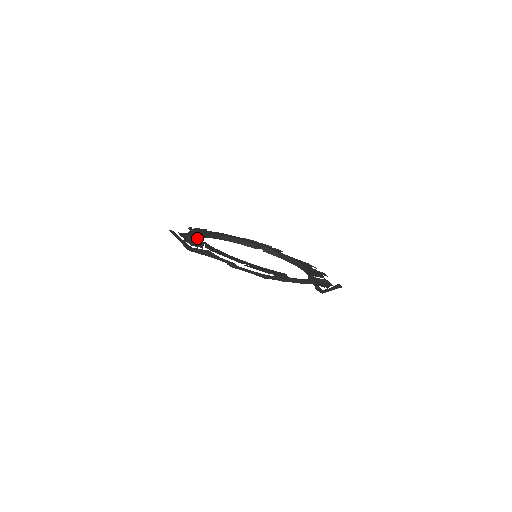
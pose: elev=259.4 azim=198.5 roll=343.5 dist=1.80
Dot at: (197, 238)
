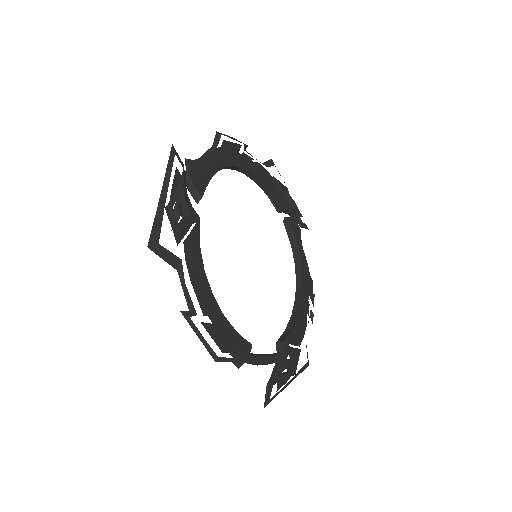
Dot at: (198, 193)
